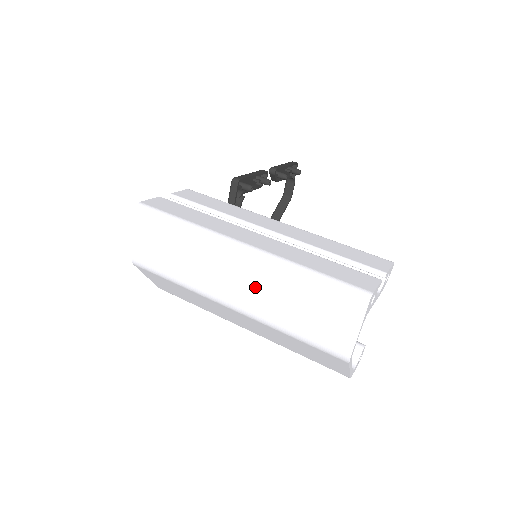
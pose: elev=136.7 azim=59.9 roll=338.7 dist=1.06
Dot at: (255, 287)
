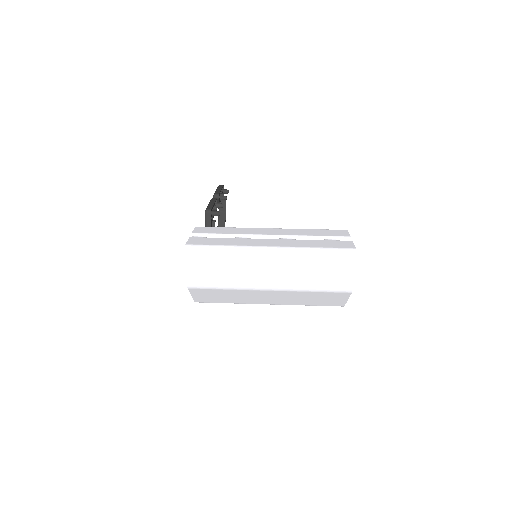
Dot at: (285, 271)
